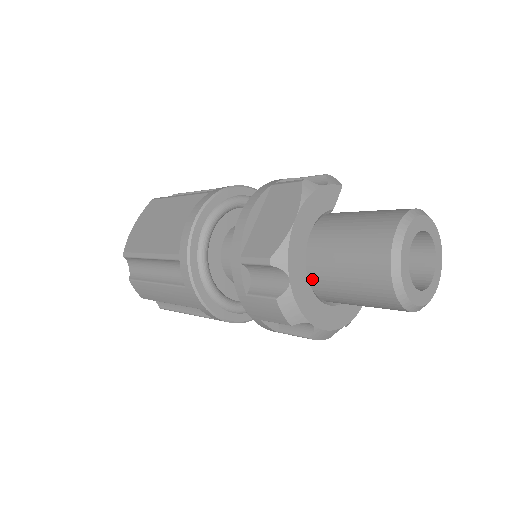
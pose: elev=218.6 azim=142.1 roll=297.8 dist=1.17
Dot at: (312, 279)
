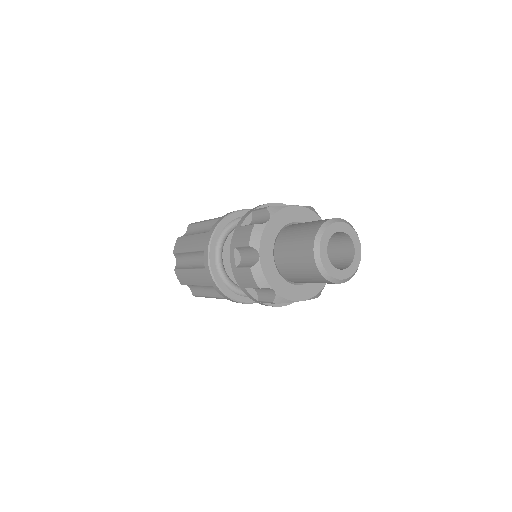
Dot at: (279, 237)
